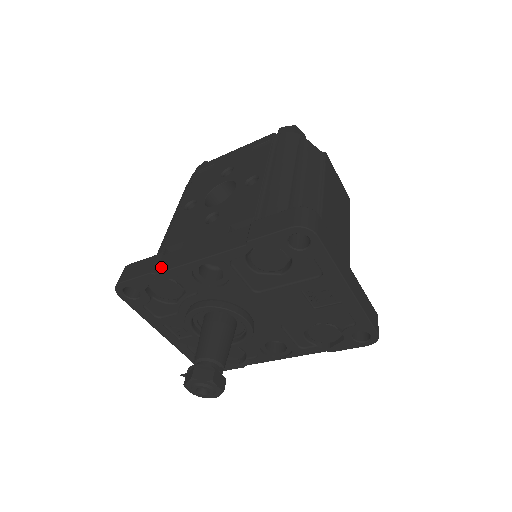
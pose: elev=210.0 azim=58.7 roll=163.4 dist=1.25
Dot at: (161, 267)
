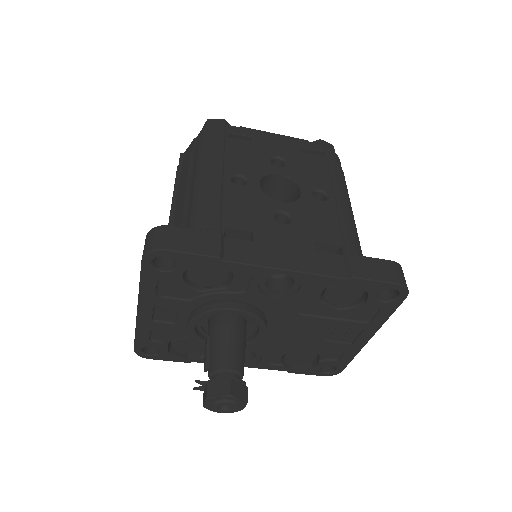
Dot at: (231, 255)
